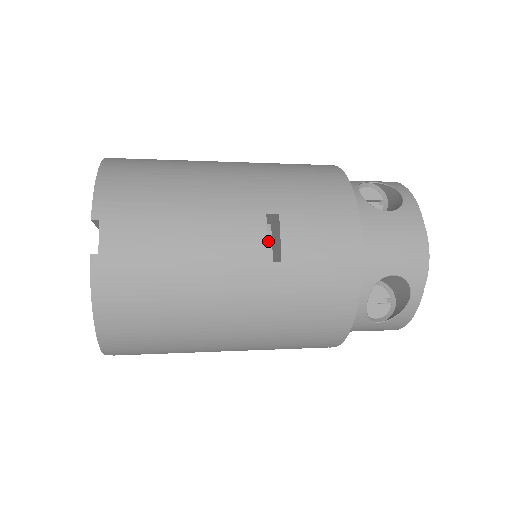
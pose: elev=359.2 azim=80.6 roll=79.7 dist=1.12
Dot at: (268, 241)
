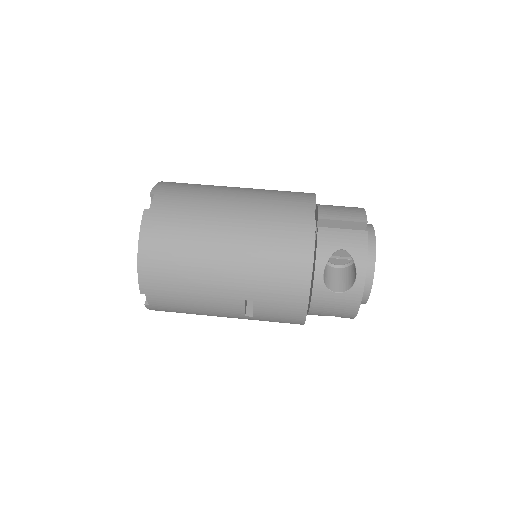
Dot at: occluded
